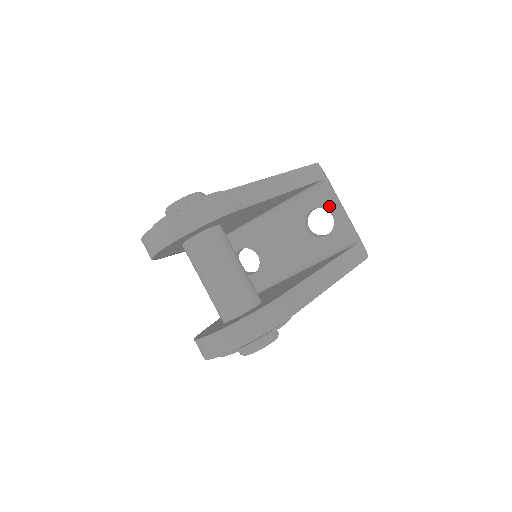
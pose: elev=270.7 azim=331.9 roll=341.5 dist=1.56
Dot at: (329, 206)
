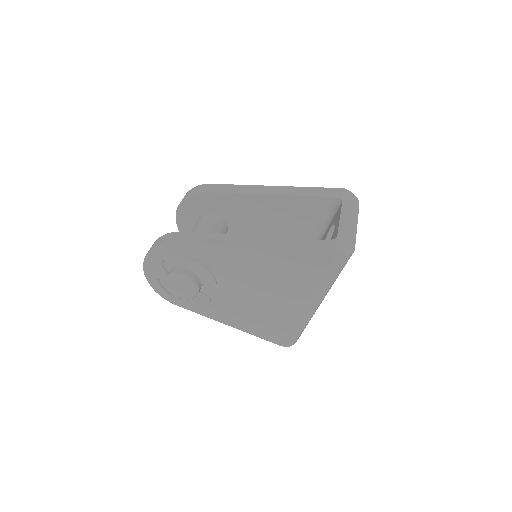
Dot at: (336, 220)
